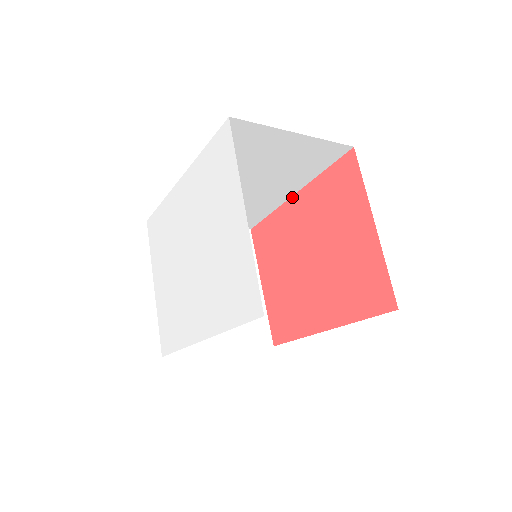
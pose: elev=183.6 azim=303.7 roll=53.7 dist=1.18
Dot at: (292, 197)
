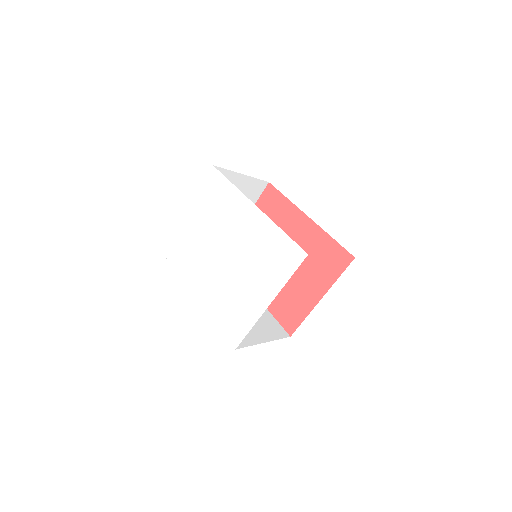
Dot at: (307, 216)
